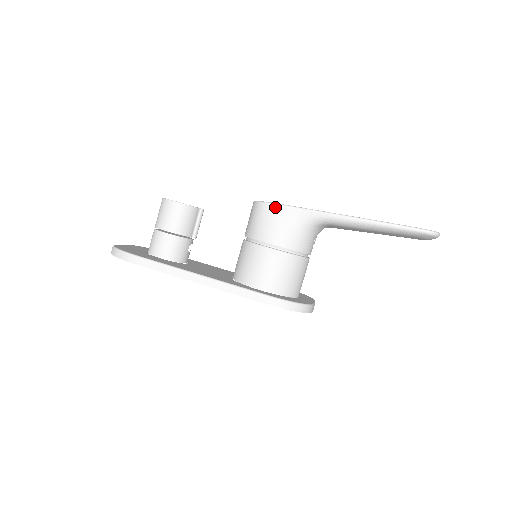
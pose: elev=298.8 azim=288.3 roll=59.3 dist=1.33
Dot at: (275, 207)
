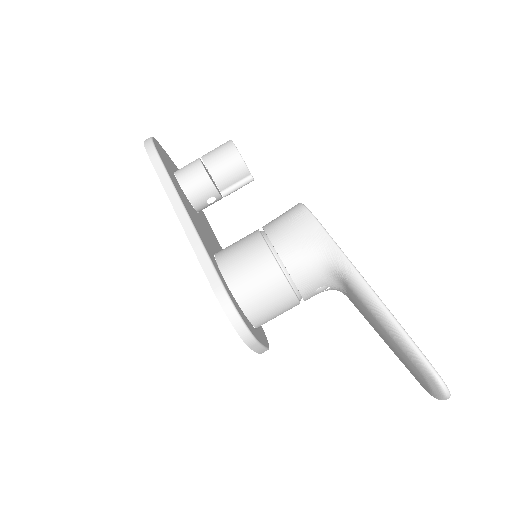
Dot at: (310, 218)
